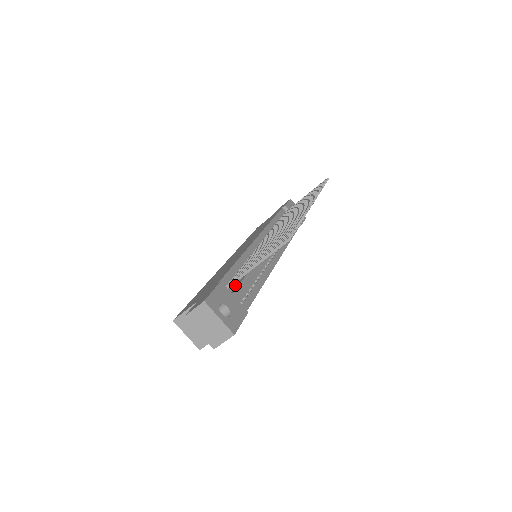
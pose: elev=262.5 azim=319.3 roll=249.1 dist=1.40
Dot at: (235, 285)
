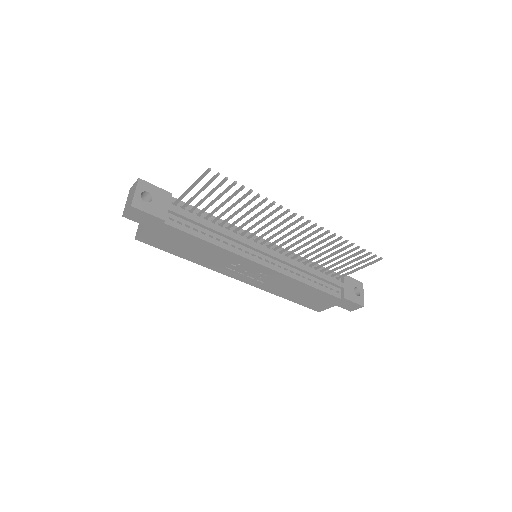
Dot at: (186, 213)
